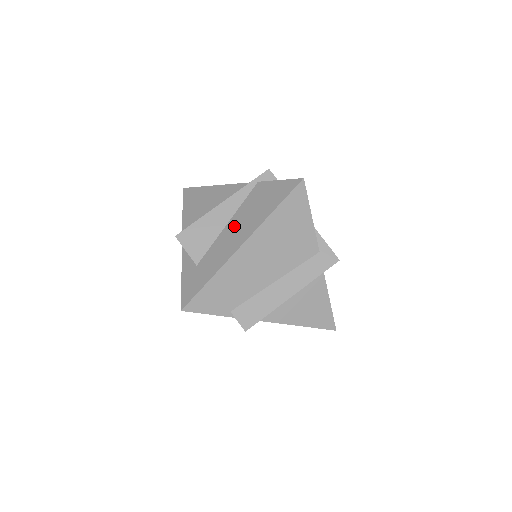
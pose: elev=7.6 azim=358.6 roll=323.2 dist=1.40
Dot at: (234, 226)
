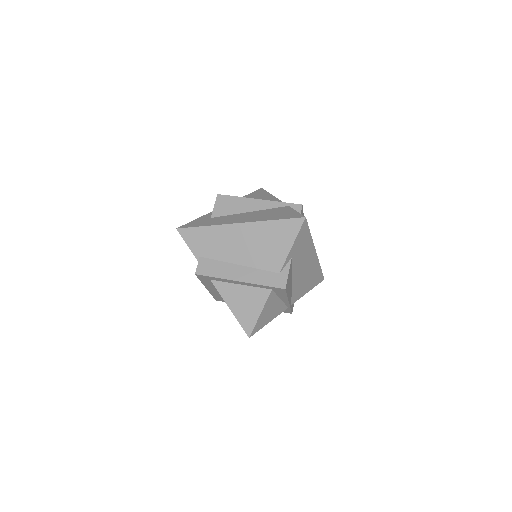
Dot at: (249, 214)
